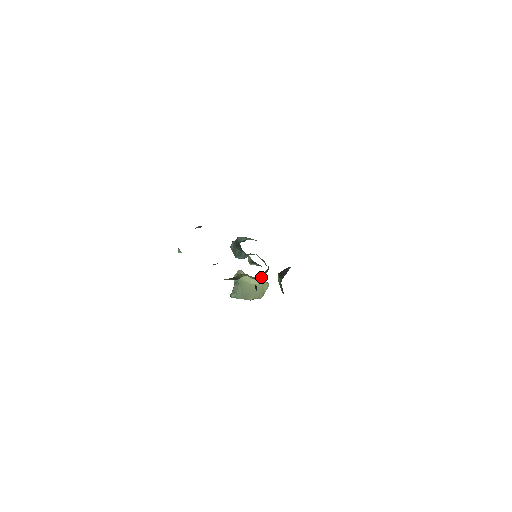
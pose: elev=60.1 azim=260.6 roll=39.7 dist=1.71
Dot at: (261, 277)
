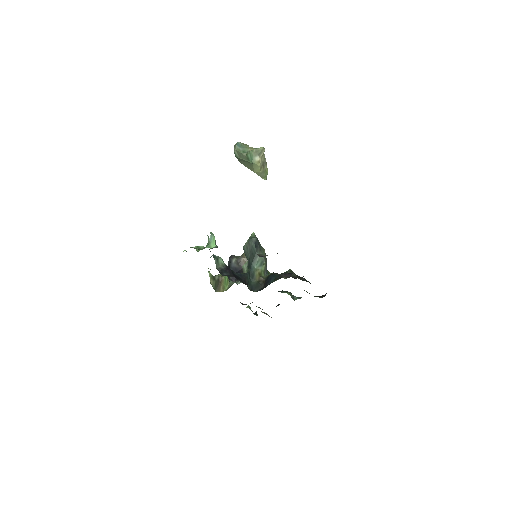
Dot at: (241, 264)
